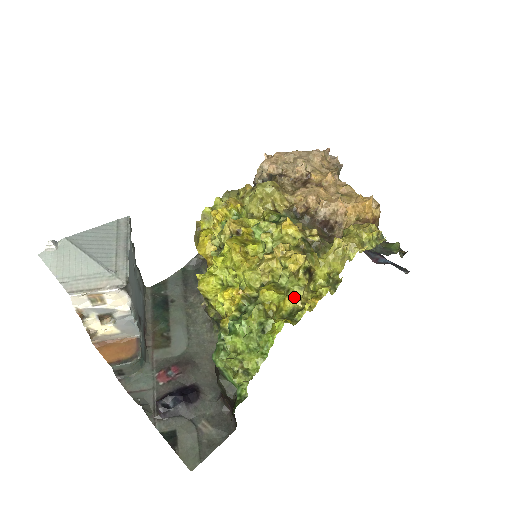
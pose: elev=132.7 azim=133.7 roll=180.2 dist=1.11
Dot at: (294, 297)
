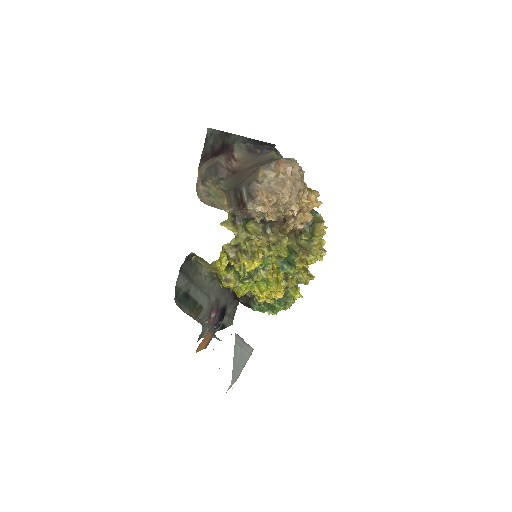
Dot at: occluded
